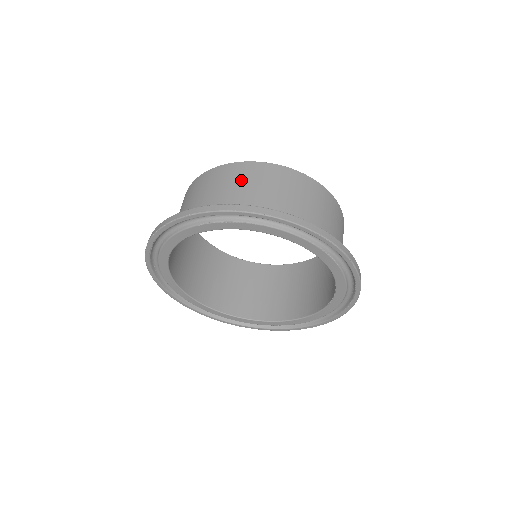
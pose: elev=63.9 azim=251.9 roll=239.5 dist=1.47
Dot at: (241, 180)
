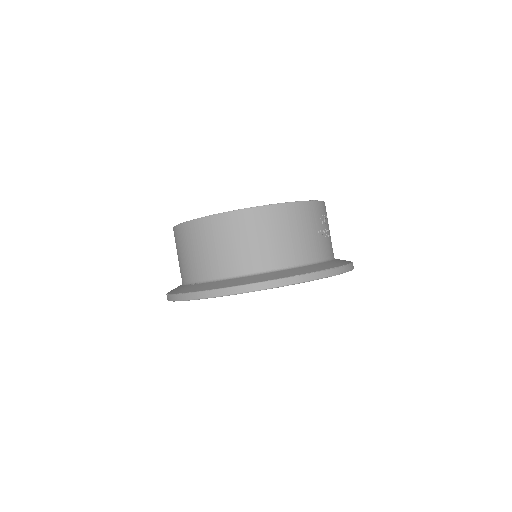
Dot at: (197, 244)
